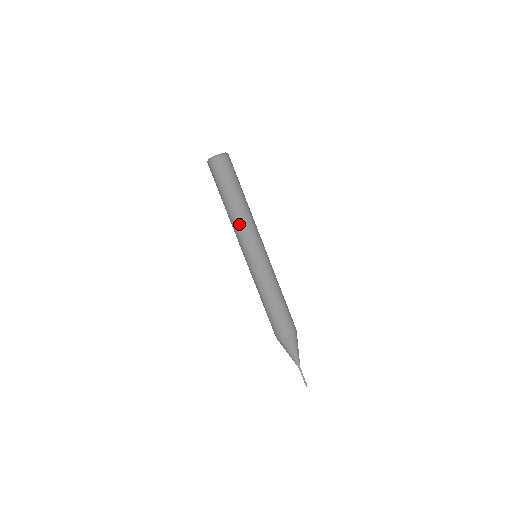
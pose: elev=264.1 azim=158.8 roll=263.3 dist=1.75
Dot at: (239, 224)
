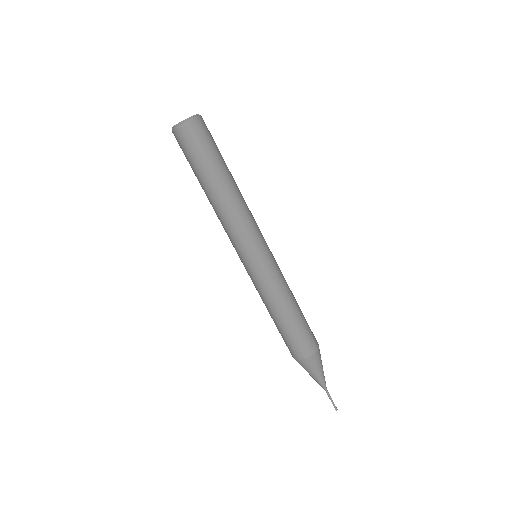
Dot at: (227, 217)
